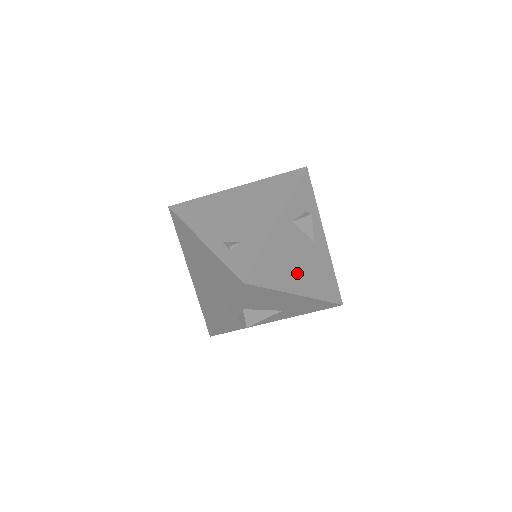
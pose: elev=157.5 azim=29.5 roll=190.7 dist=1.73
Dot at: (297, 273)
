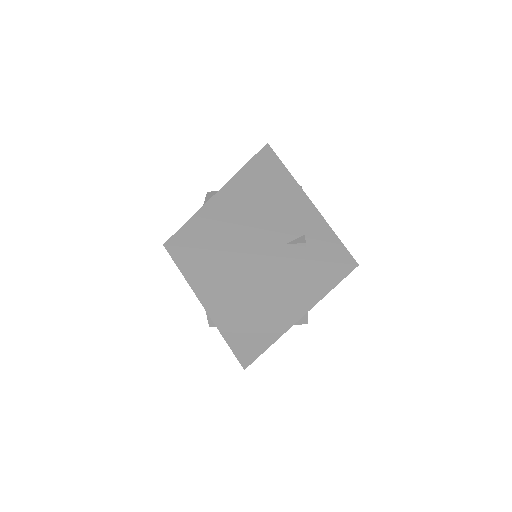
Dot at: occluded
